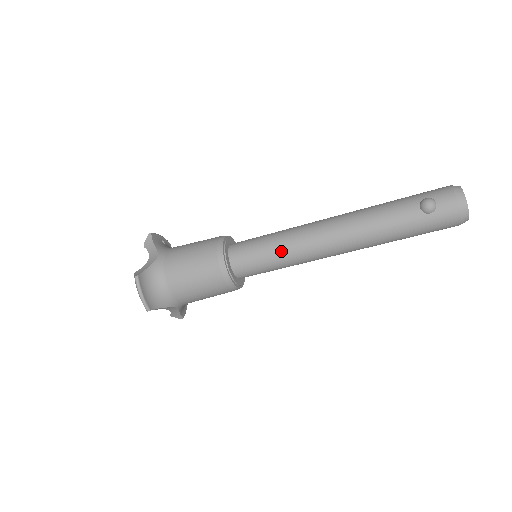
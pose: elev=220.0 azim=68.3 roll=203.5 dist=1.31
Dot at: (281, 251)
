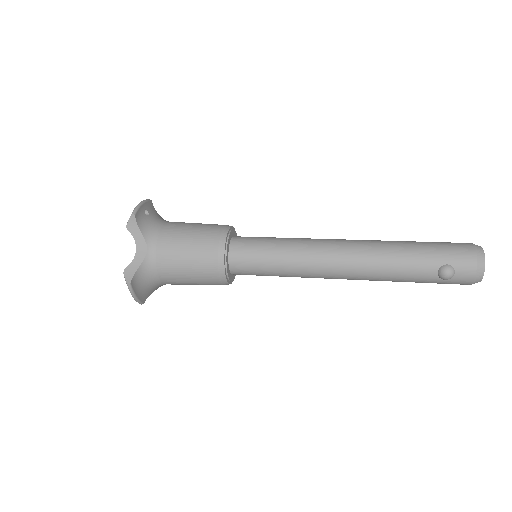
Dot at: (286, 272)
